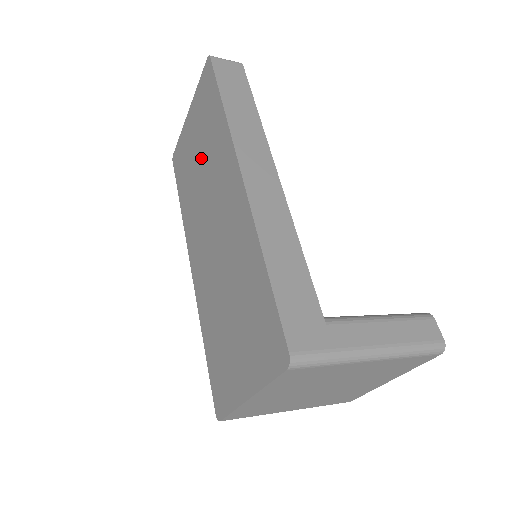
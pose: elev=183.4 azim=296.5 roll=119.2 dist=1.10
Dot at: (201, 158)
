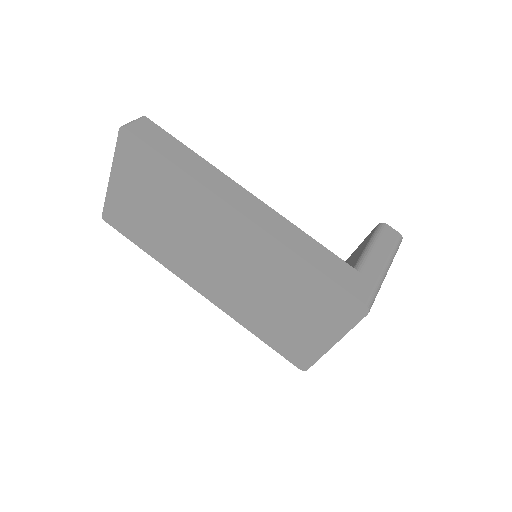
Dot at: (164, 211)
